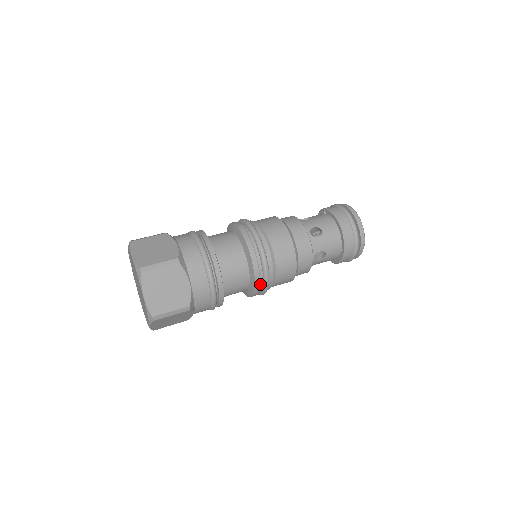
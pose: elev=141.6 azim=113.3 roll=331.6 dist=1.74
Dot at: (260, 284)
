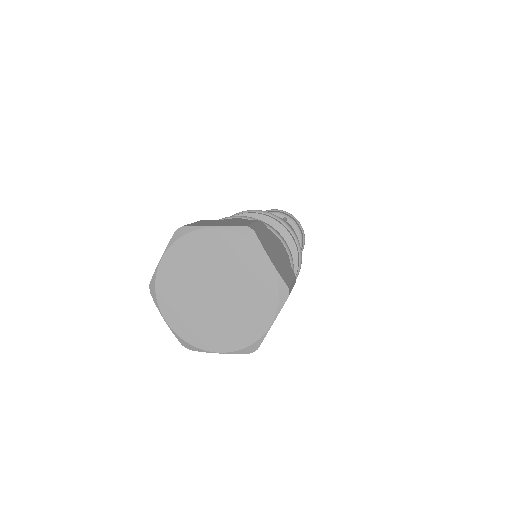
Dot at: occluded
